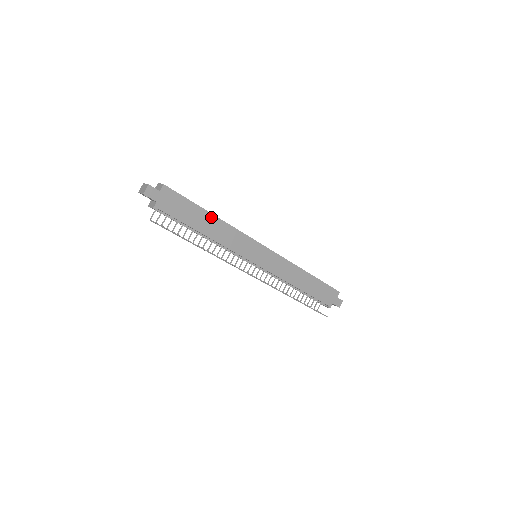
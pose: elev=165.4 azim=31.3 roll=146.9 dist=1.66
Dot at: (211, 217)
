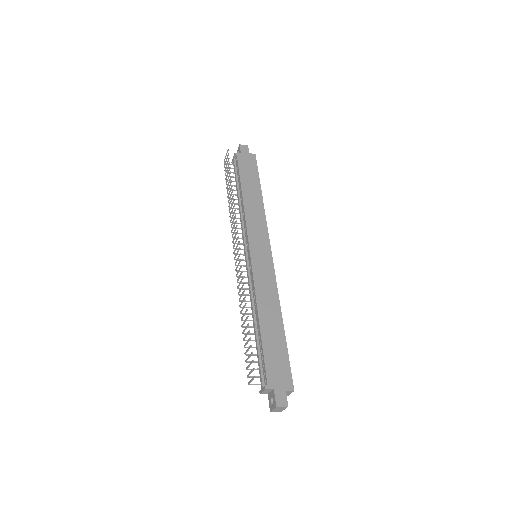
Dot at: (259, 194)
